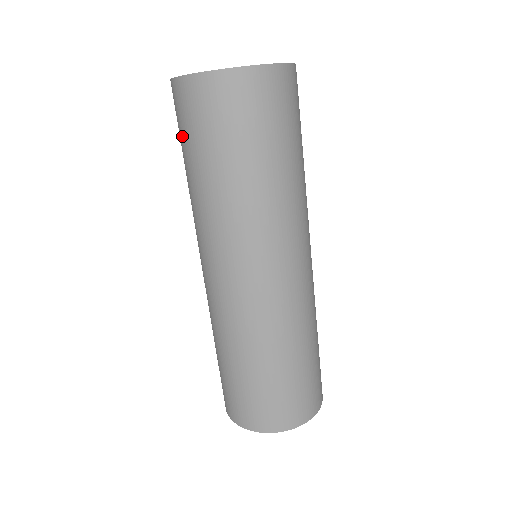
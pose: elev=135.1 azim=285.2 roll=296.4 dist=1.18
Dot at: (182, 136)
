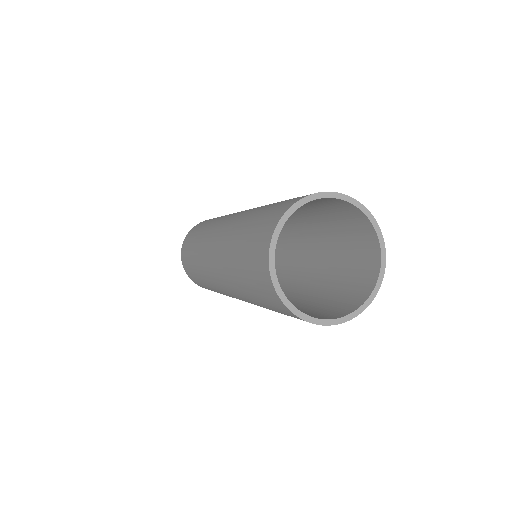
Dot at: (189, 245)
